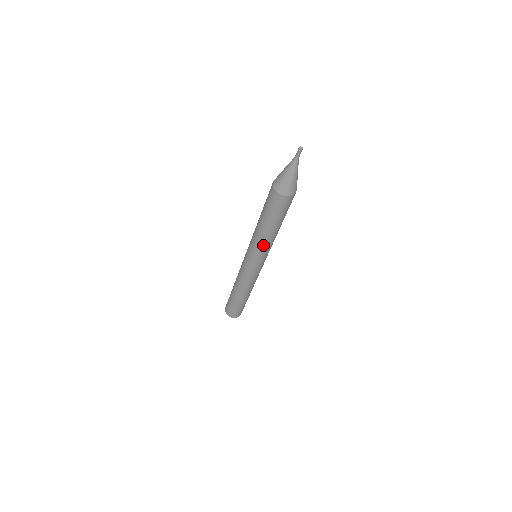
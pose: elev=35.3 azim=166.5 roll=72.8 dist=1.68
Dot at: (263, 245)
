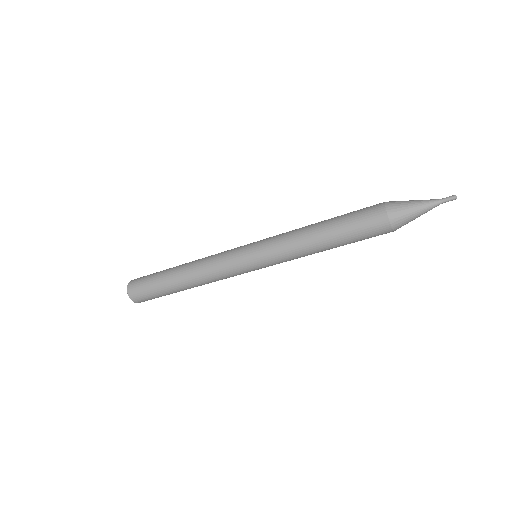
Dot at: (300, 257)
